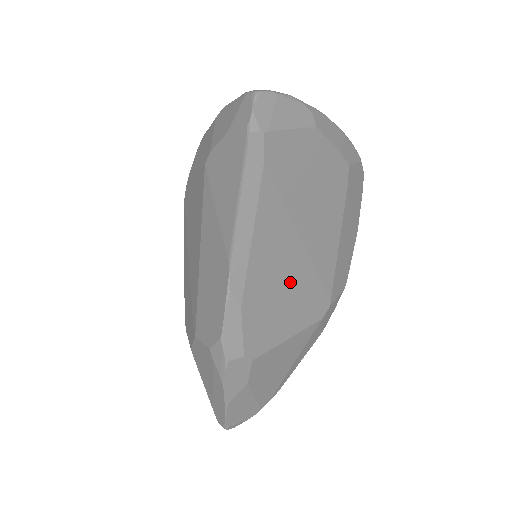
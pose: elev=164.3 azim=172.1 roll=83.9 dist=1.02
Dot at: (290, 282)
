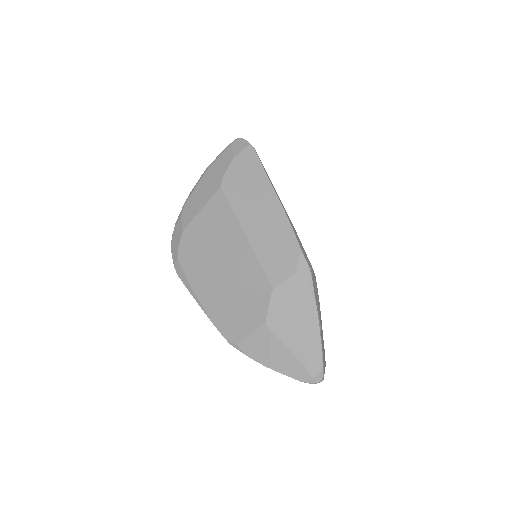
Dot at: occluded
